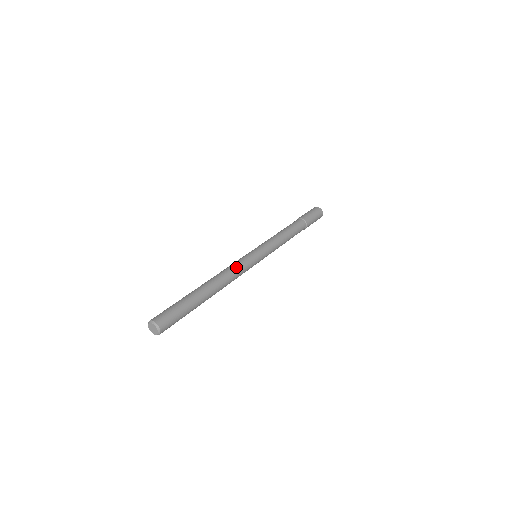
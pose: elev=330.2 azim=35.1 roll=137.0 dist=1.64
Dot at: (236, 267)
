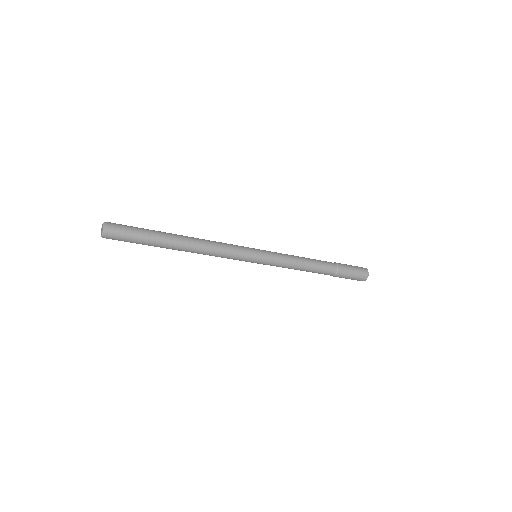
Dot at: (223, 245)
